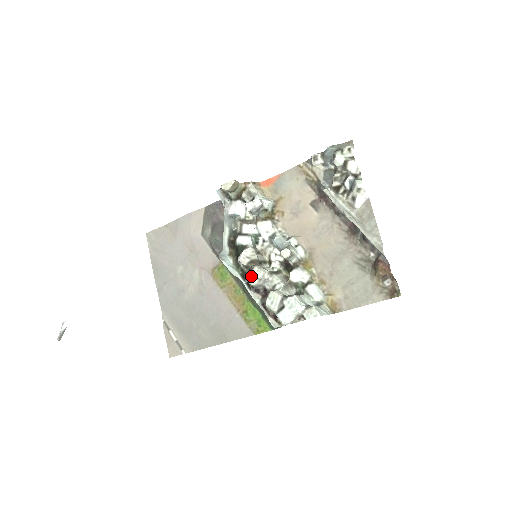
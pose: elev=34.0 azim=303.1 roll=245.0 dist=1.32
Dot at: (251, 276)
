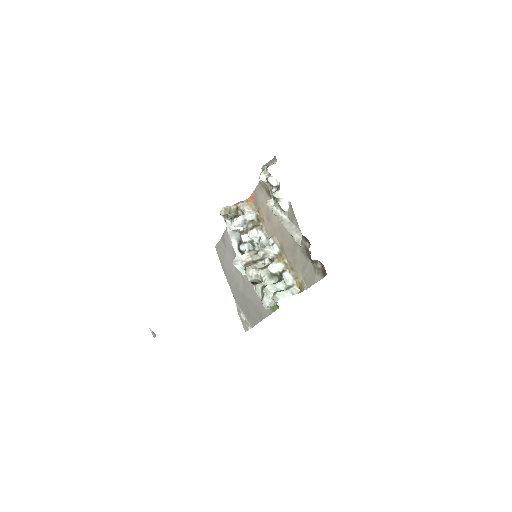
Dot at: (246, 275)
